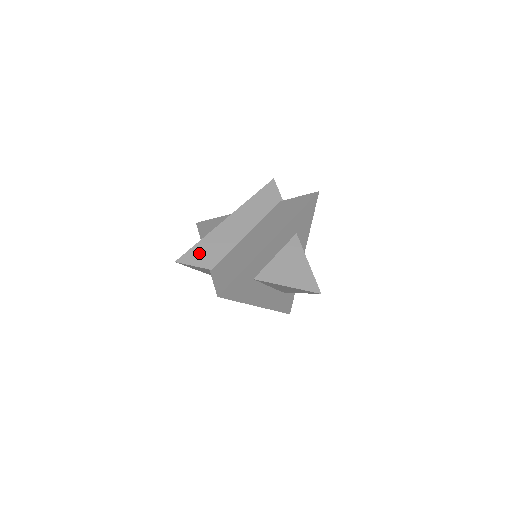
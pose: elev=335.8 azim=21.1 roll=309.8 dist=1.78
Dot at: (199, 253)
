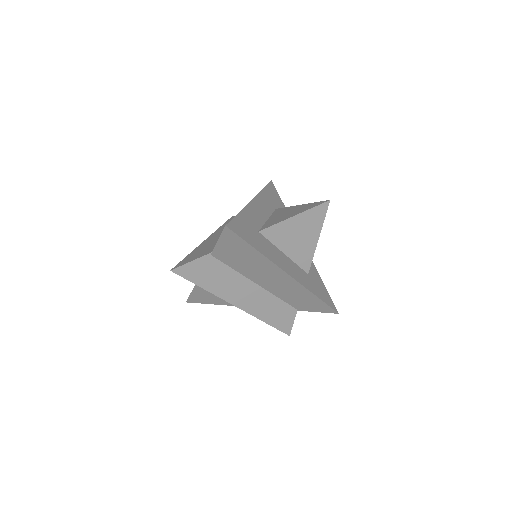
Dot at: (192, 256)
